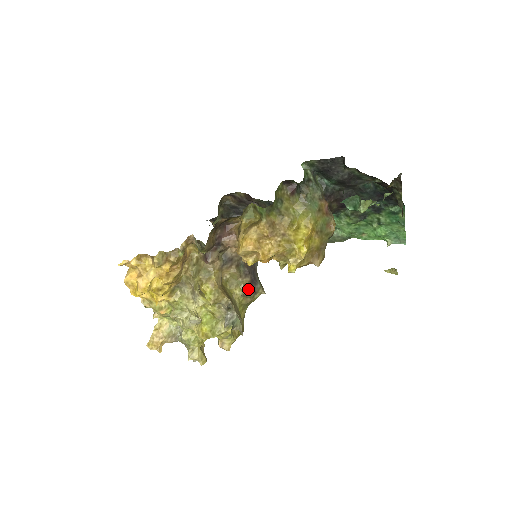
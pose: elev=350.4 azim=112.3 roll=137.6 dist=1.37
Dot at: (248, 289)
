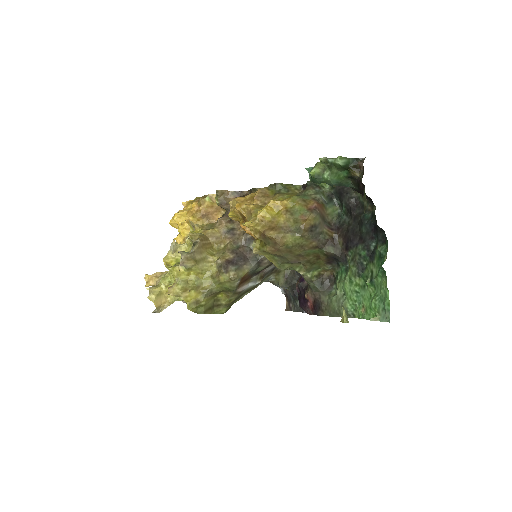
Dot at: (224, 262)
